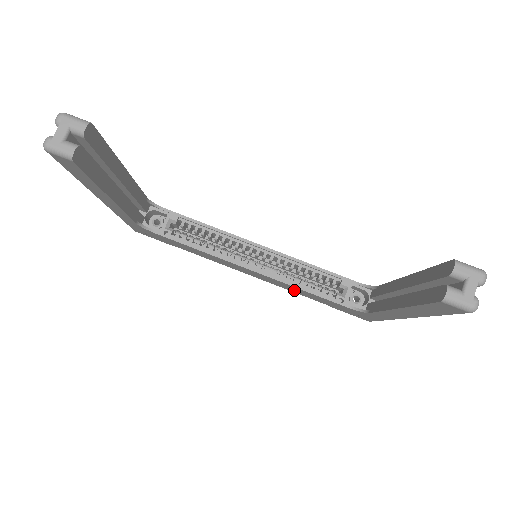
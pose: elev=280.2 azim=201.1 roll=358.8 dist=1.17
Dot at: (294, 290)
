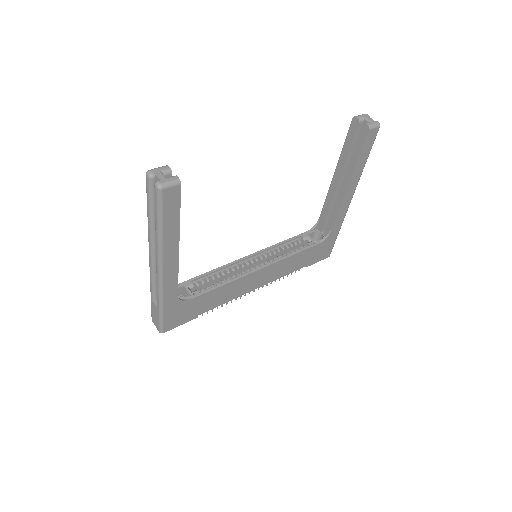
Dot at: (286, 269)
